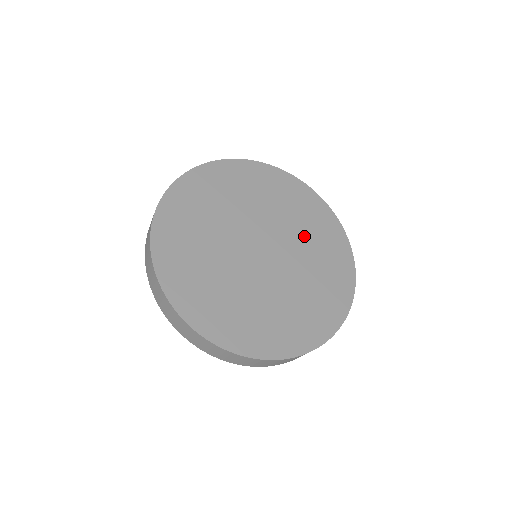
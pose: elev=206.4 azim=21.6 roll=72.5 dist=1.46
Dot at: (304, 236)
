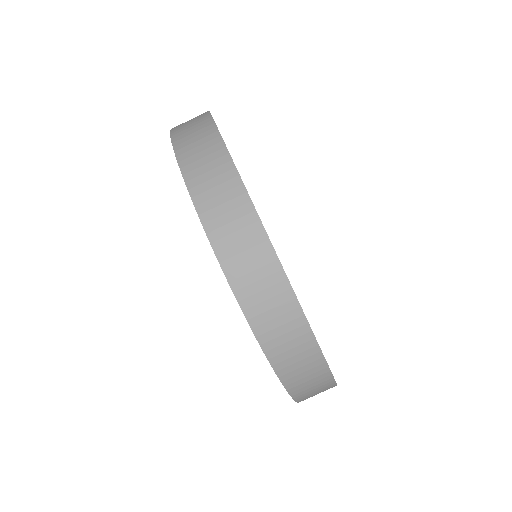
Dot at: occluded
